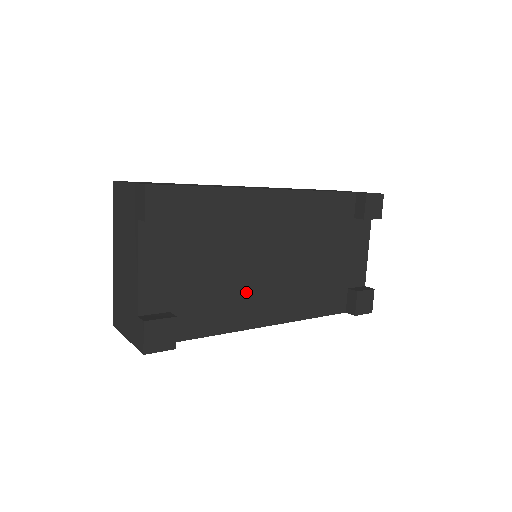
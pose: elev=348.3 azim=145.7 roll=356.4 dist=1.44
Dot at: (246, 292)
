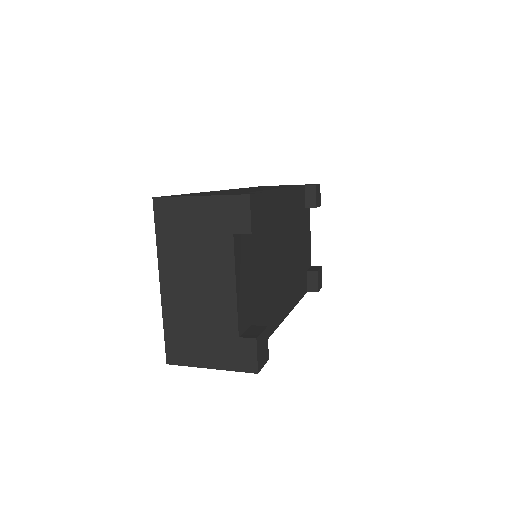
Dot at: (276, 290)
